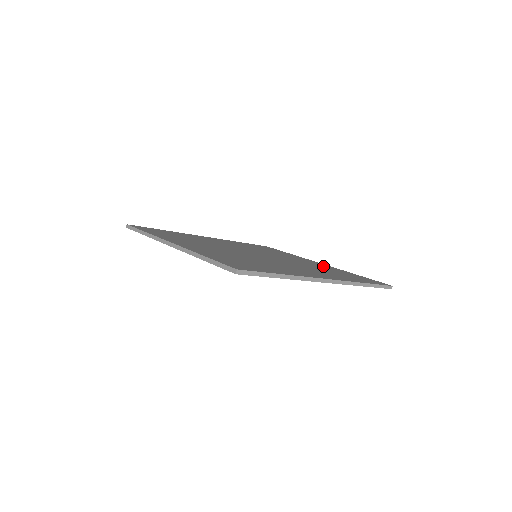
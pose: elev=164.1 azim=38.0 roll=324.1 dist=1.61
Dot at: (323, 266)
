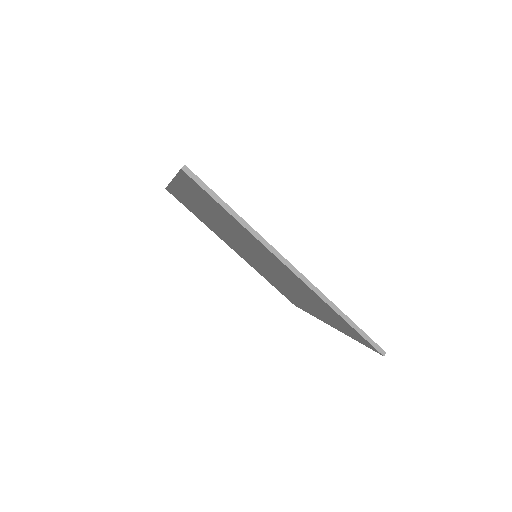
Dot at: occluded
